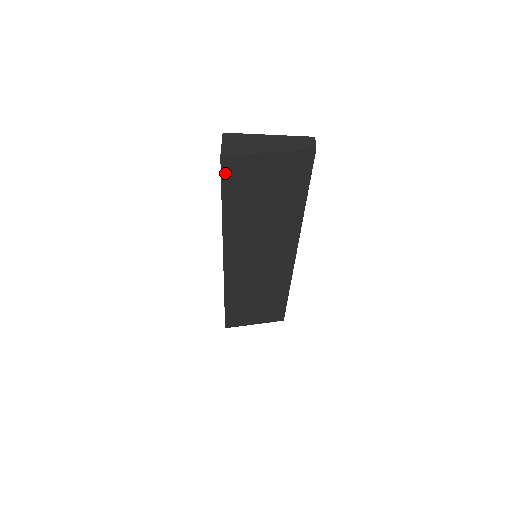
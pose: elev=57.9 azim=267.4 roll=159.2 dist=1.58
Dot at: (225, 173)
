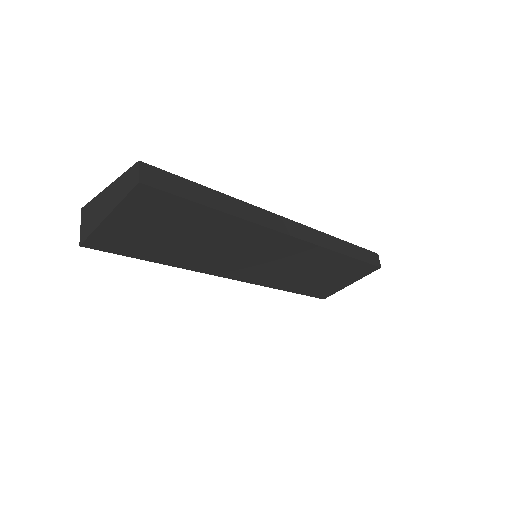
Dot at: (106, 249)
